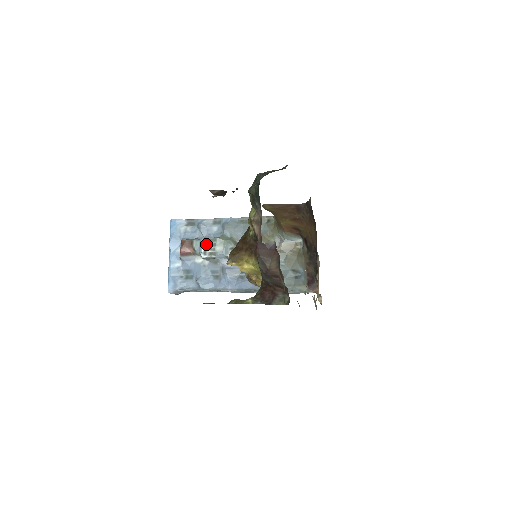
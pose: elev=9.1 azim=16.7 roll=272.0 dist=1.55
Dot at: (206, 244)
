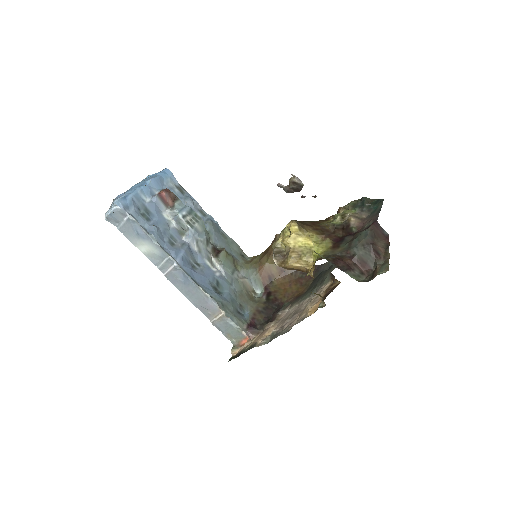
Dot at: (190, 213)
